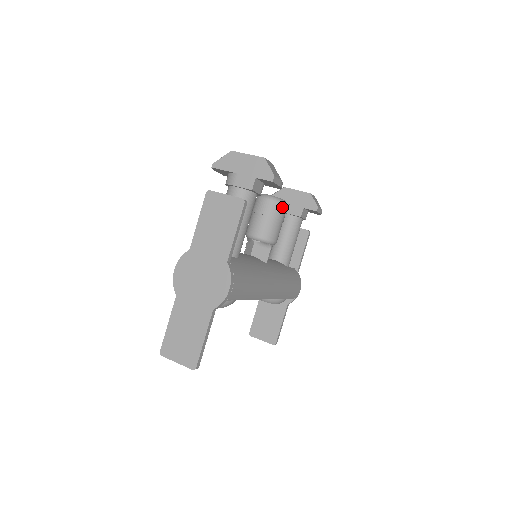
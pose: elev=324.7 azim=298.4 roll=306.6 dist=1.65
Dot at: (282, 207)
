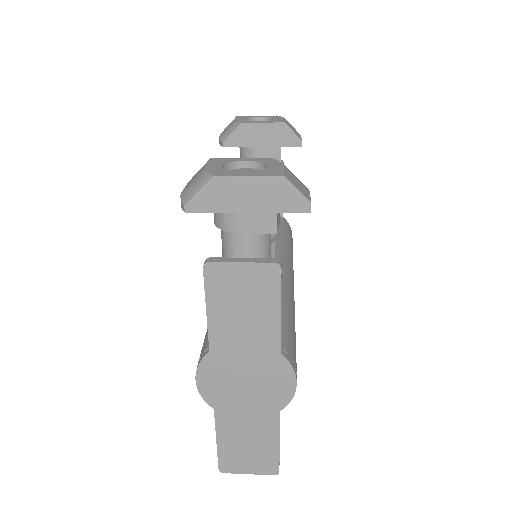
Dot at: occluded
